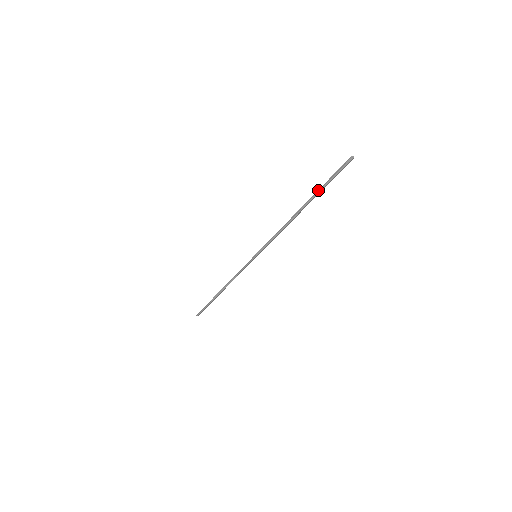
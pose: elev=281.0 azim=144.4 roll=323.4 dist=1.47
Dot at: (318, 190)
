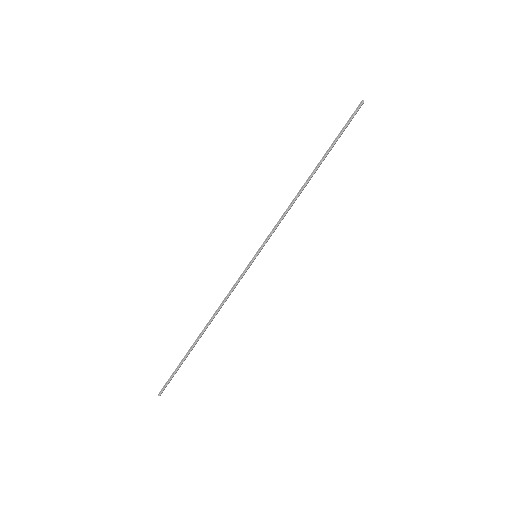
Dot at: (331, 145)
